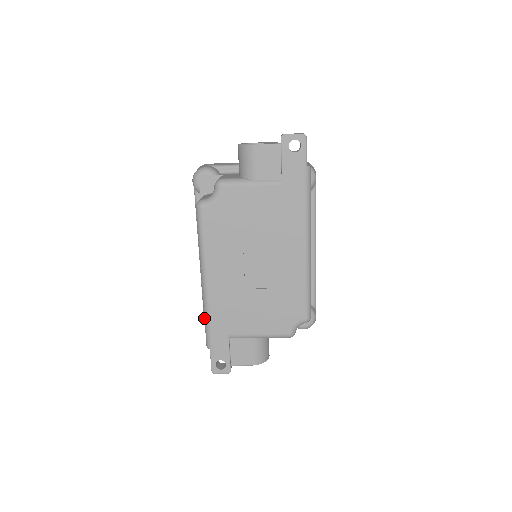
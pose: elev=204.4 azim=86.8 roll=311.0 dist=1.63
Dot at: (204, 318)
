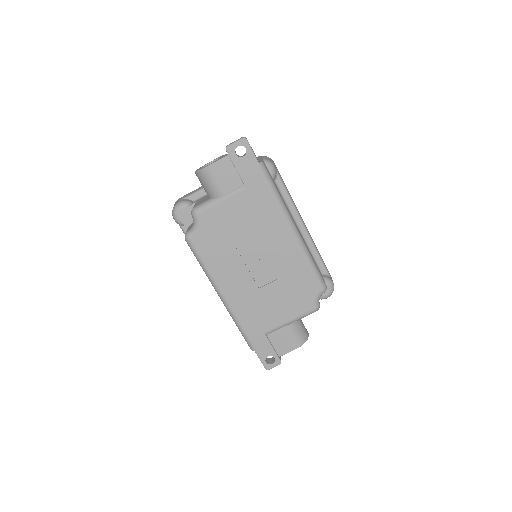
Dot at: occluded
